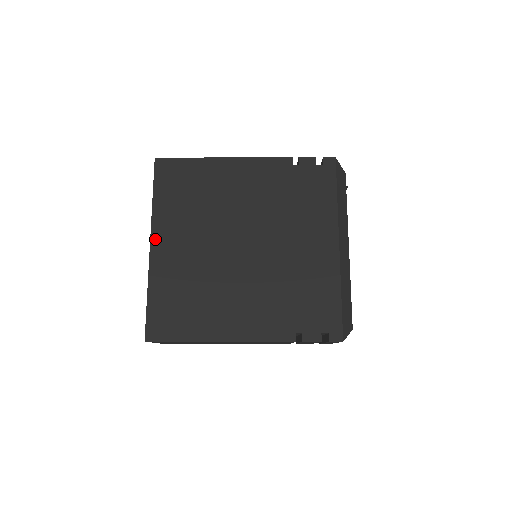
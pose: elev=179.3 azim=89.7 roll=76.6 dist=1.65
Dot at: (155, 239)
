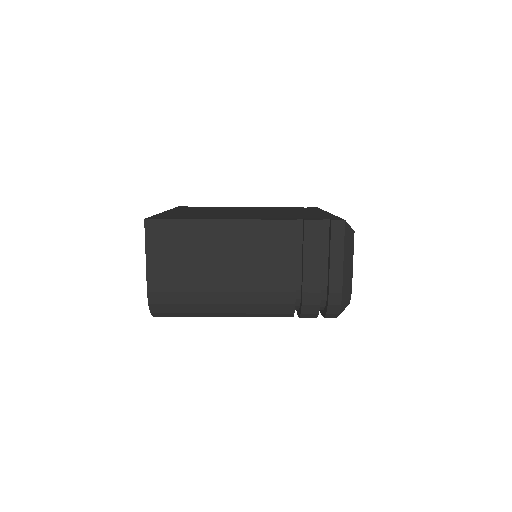
Dot at: (169, 211)
